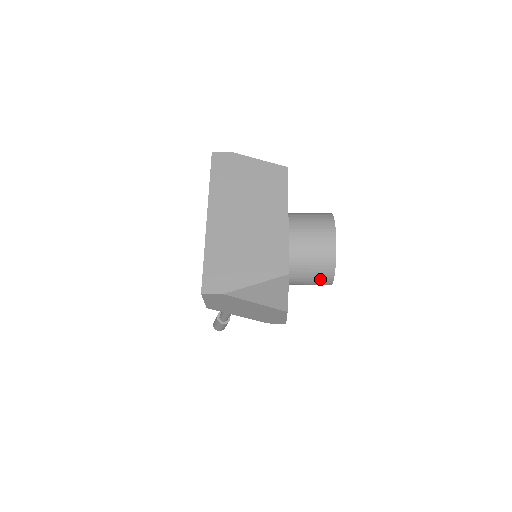
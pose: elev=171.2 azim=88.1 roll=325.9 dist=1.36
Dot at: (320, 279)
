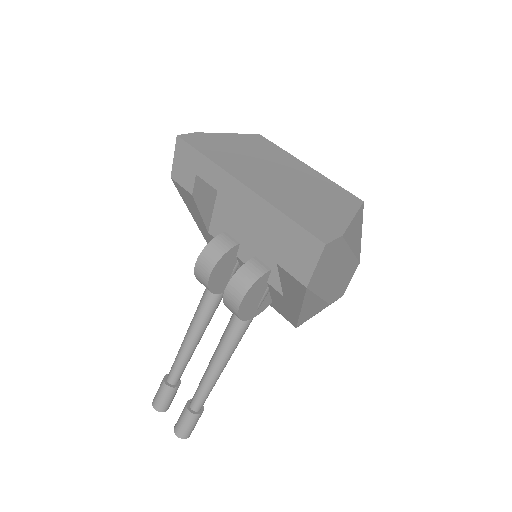
Dot at: occluded
